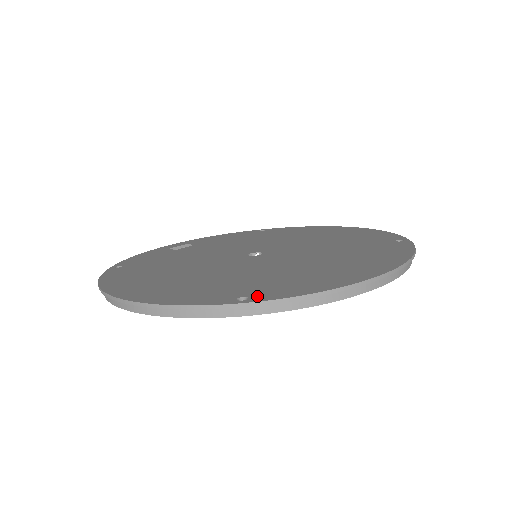
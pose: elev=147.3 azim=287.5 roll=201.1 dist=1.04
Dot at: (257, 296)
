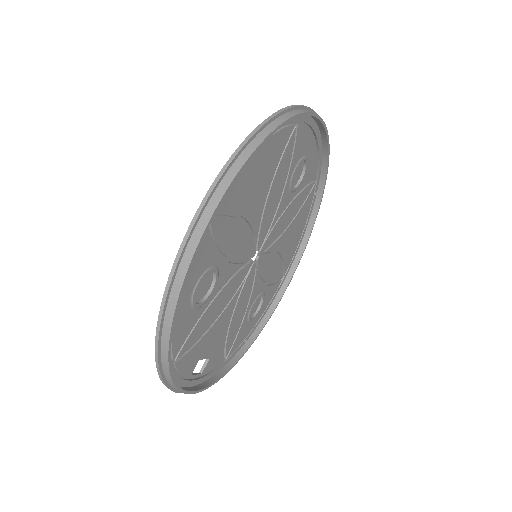
Dot at: occluded
